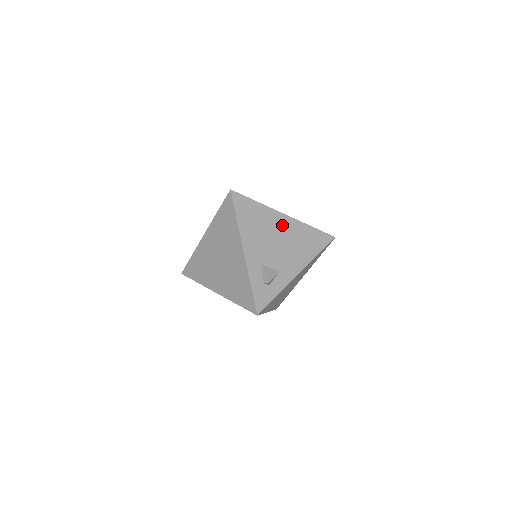
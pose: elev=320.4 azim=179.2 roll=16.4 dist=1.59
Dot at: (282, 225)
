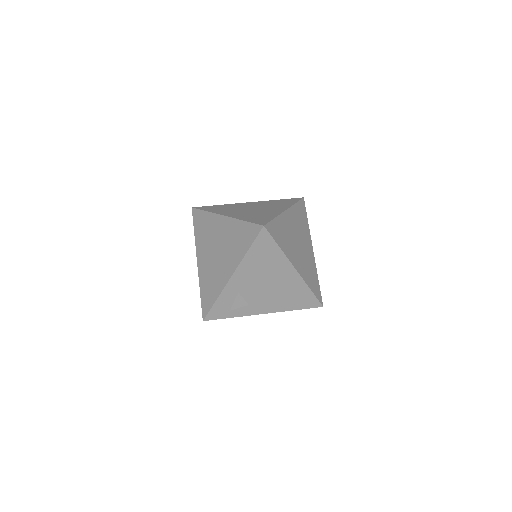
Dot at: (285, 276)
